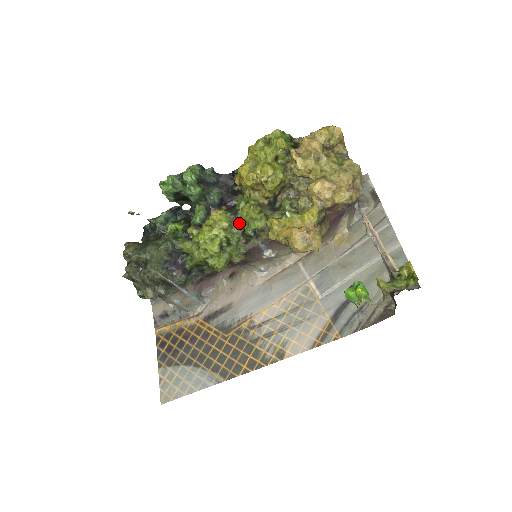
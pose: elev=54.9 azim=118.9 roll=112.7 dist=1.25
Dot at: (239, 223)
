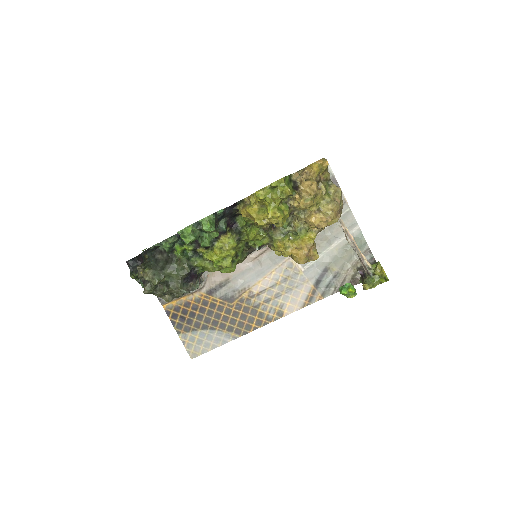
Dot at: (243, 240)
